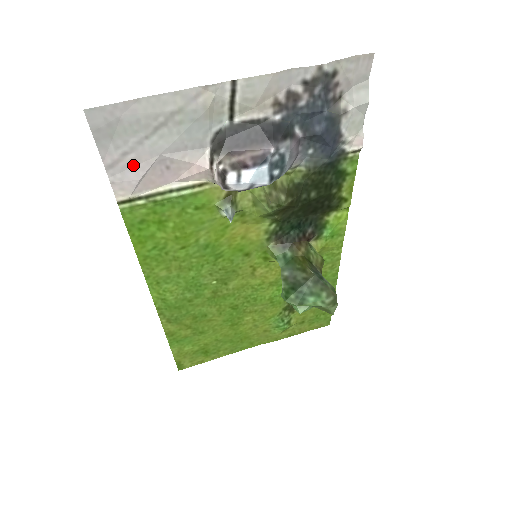
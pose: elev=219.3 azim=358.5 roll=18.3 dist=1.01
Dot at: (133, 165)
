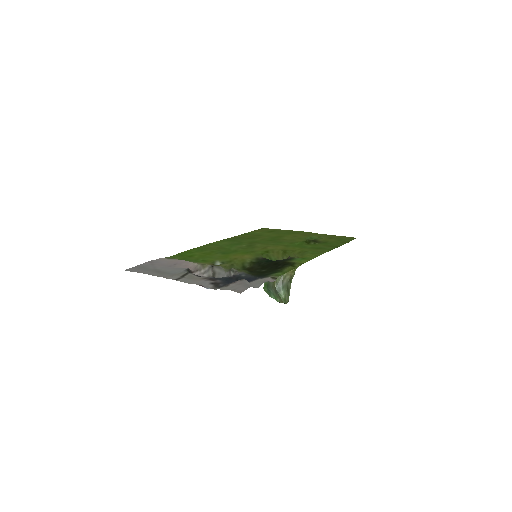
Dot at: (159, 264)
